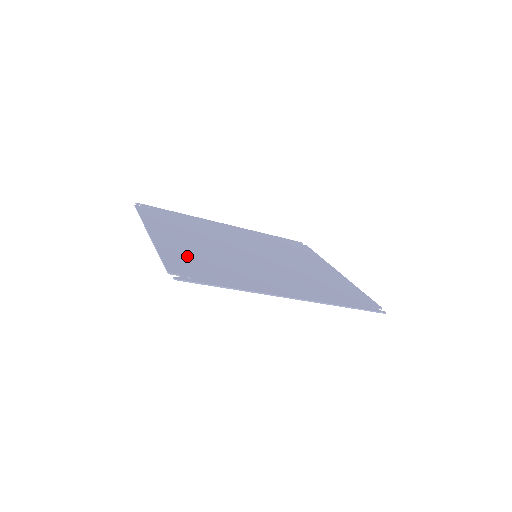
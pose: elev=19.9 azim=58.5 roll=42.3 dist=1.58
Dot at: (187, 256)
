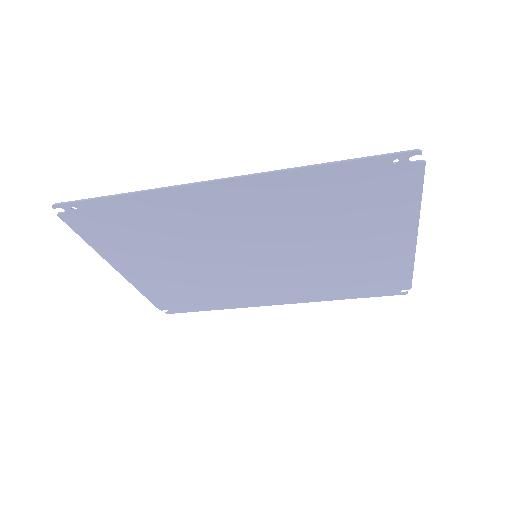
Dot at: (124, 241)
